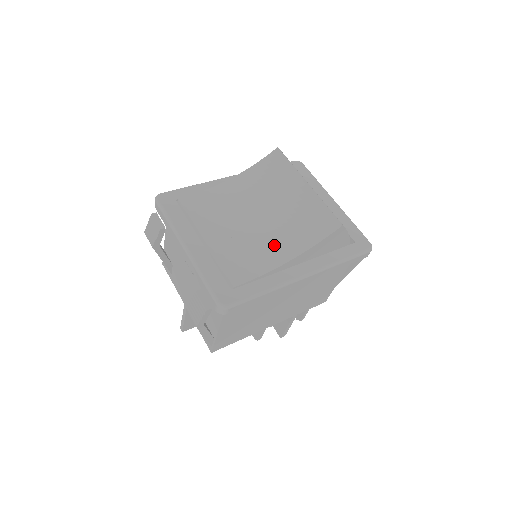
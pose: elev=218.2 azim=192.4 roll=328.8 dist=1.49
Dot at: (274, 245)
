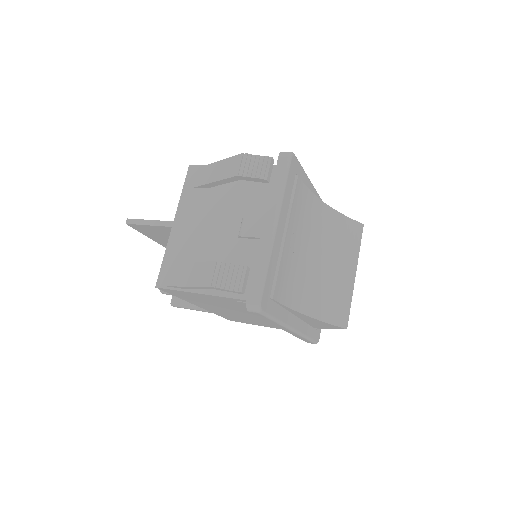
Dot at: (307, 291)
